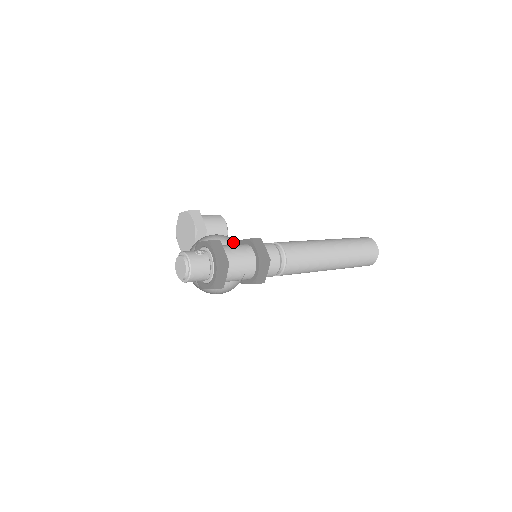
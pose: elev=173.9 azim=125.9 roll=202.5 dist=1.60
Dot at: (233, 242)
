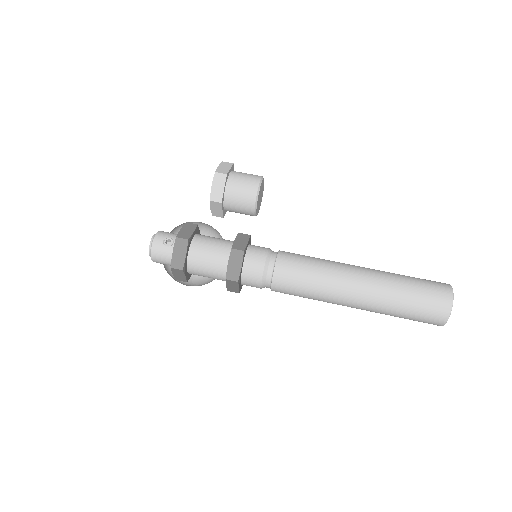
Dot at: (218, 240)
